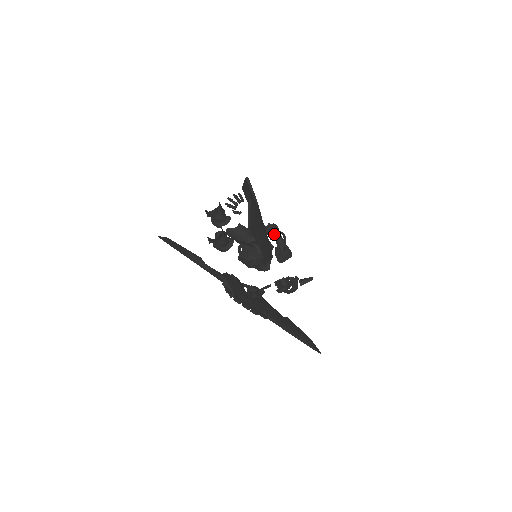
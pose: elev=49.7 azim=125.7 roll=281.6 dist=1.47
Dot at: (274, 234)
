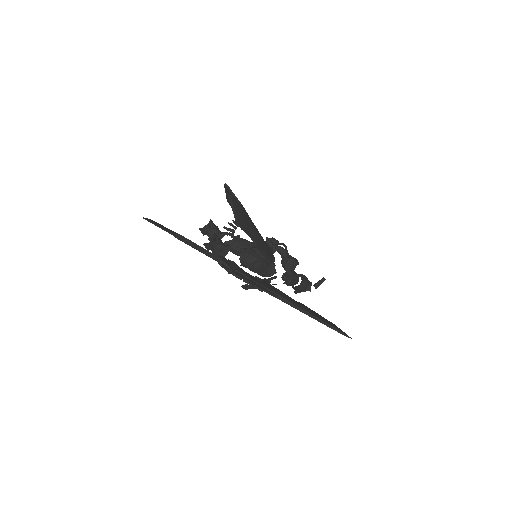
Dot at: (275, 247)
